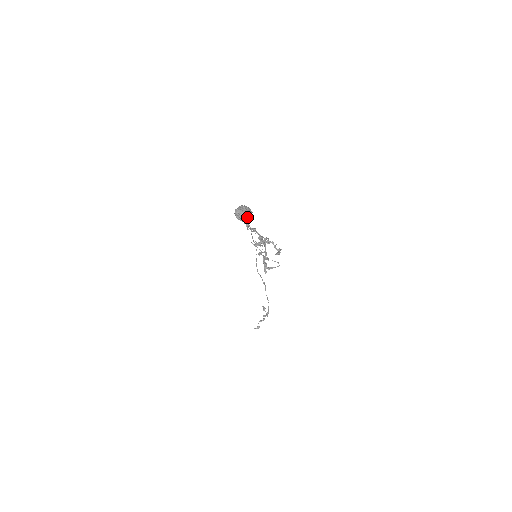
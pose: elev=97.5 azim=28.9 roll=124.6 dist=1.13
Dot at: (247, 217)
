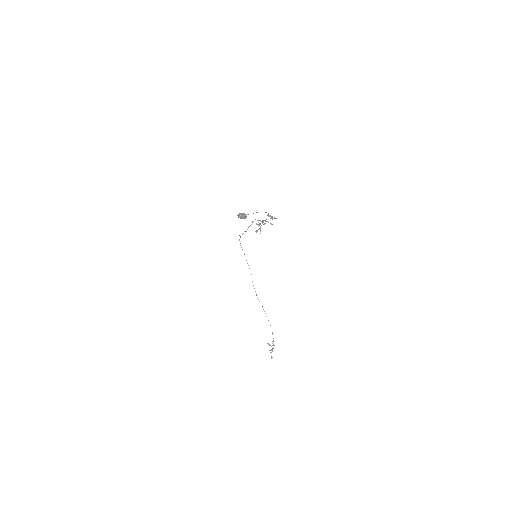
Dot at: (246, 216)
